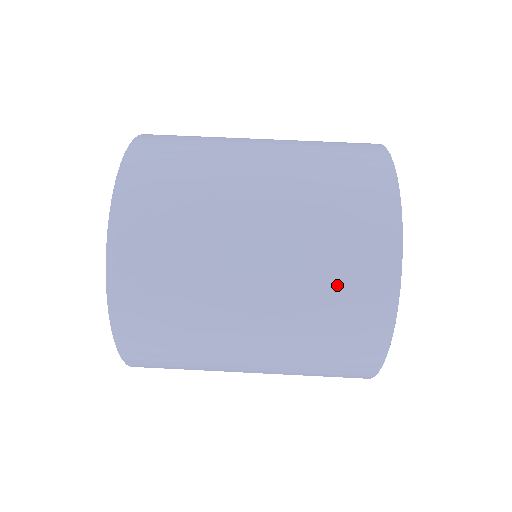
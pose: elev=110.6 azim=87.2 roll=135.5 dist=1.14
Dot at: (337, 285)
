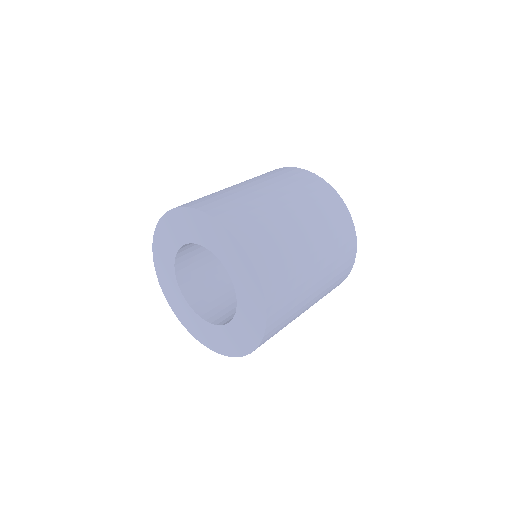
Dot at: (312, 193)
